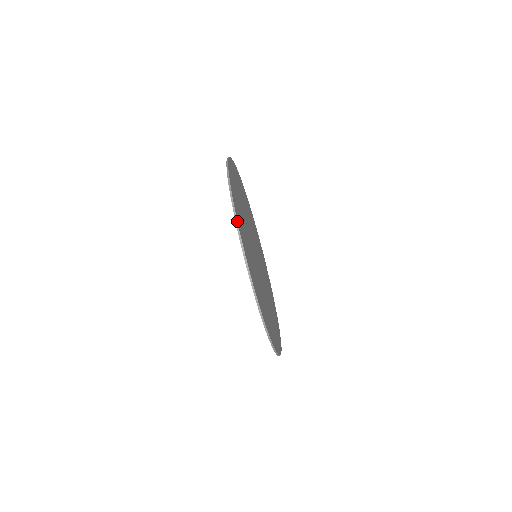
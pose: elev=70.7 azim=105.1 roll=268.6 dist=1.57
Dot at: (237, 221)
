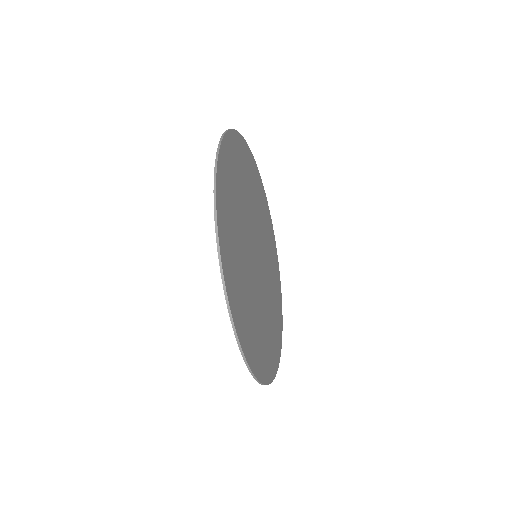
Dot at: occluded
